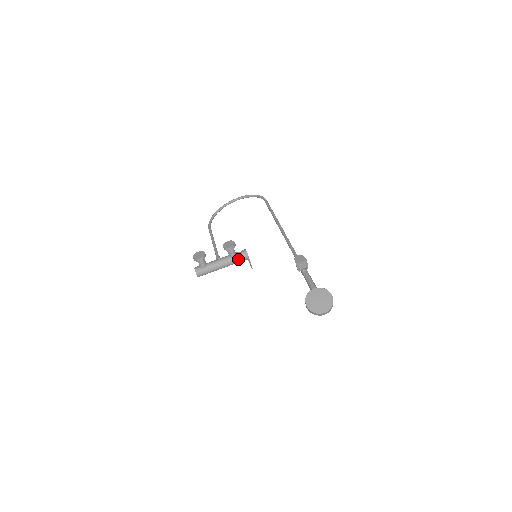
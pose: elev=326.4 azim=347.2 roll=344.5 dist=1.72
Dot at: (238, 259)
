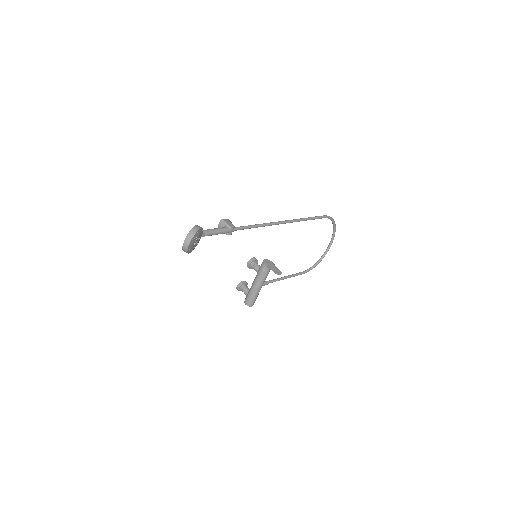
Dot at: (260, 271)
